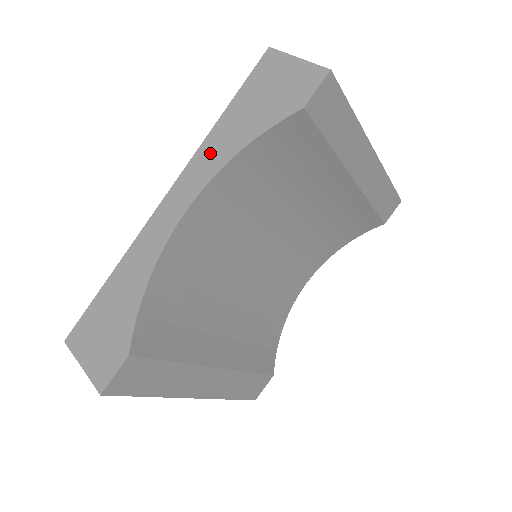
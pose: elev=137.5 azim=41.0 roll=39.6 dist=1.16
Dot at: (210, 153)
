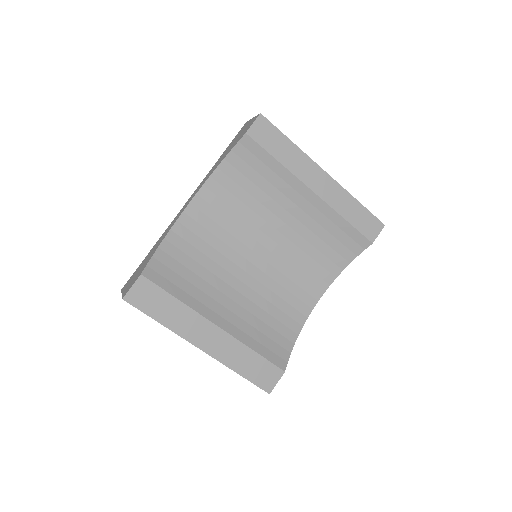
Dot at: (208, 175)
